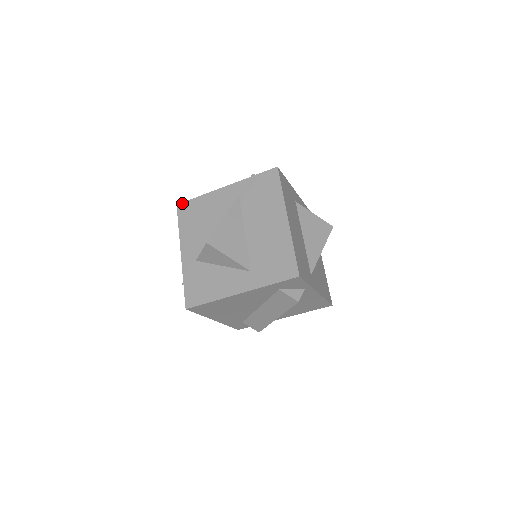
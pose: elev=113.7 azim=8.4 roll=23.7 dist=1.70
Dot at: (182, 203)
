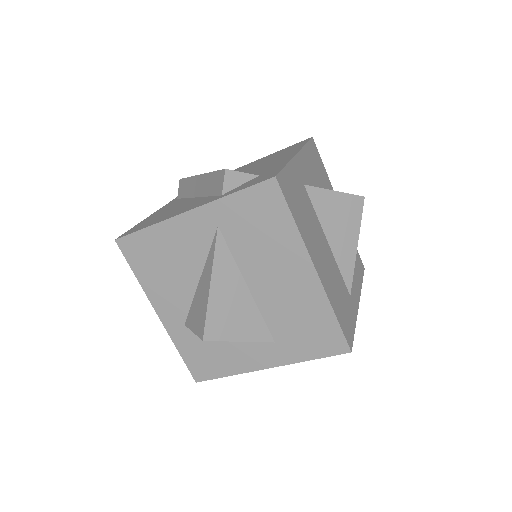
Dot at: (123, 238)
